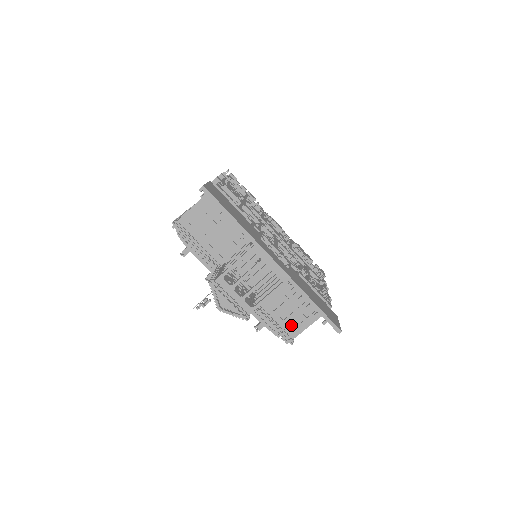
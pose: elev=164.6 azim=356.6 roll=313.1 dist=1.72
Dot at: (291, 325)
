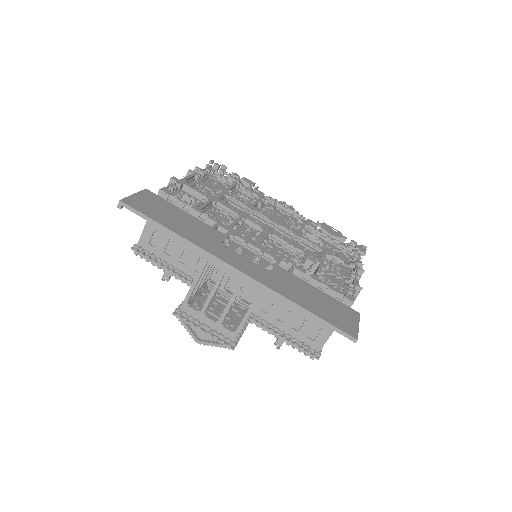
Dot at: (310, 335)
